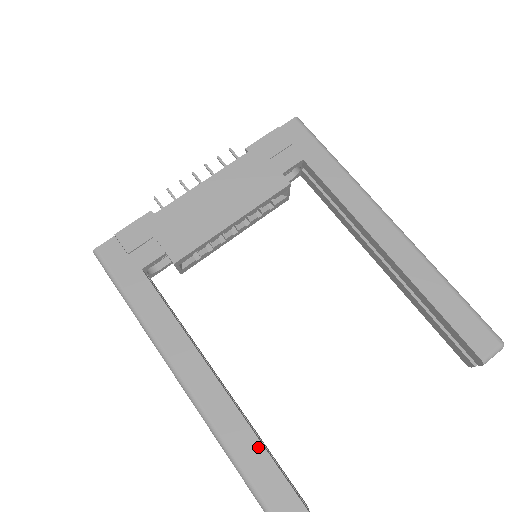
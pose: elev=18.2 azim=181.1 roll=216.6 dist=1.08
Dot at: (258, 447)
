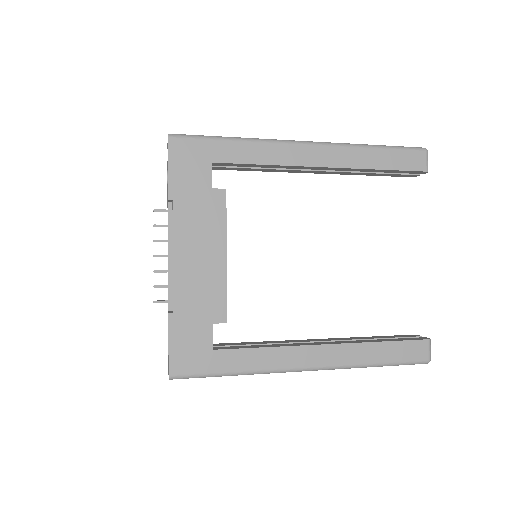
Dot at: (381, 345)
